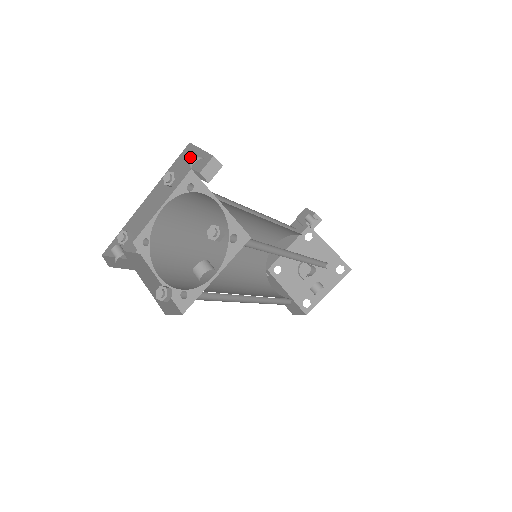
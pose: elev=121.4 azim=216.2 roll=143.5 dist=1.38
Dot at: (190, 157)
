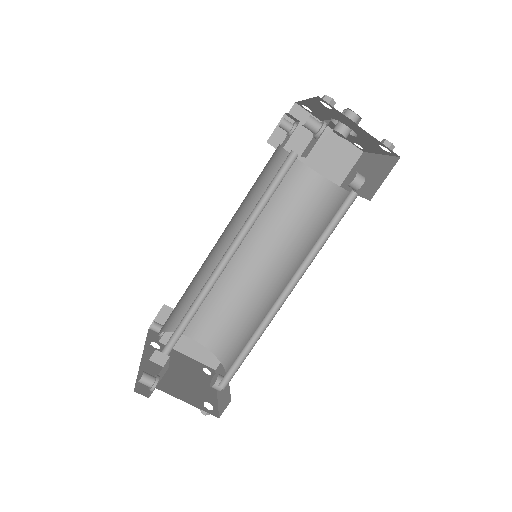
Dot at: occluded
